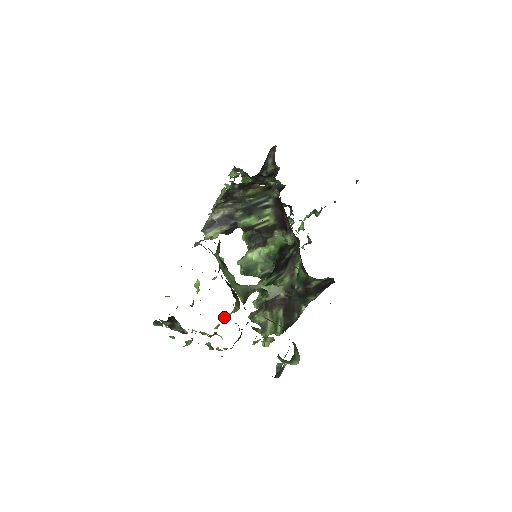
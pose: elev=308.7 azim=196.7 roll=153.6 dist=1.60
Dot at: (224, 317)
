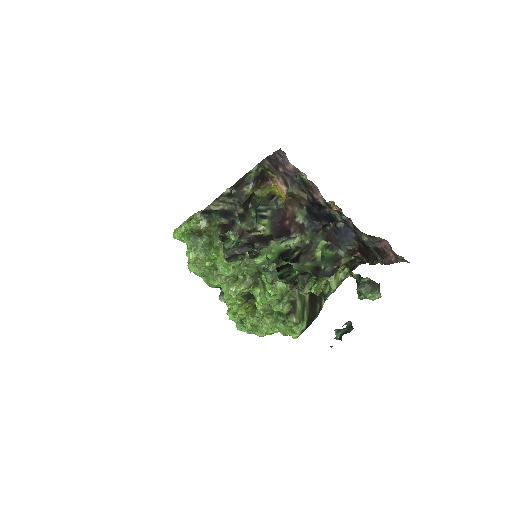
Dot at: occluded
